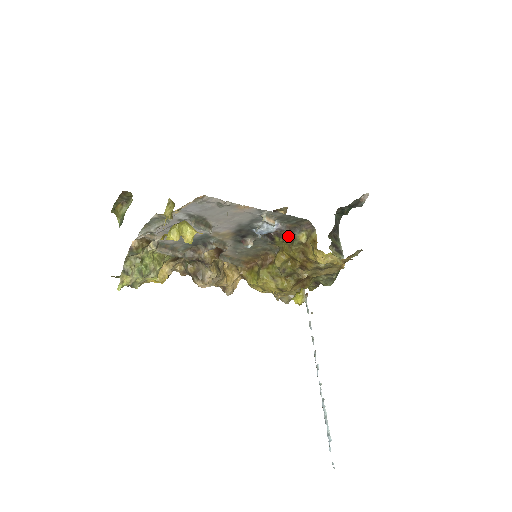
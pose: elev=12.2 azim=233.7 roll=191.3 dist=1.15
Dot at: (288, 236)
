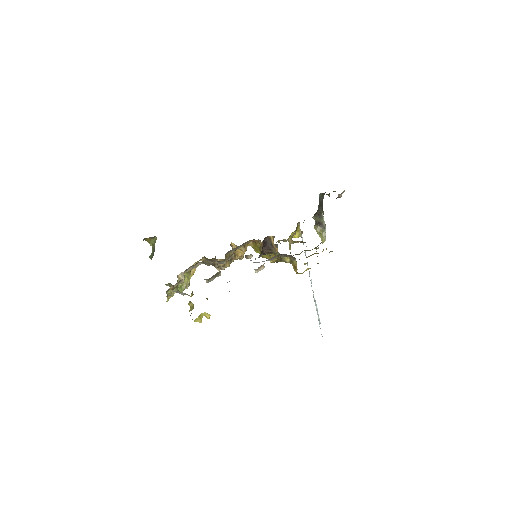
Dot at: (277, 253)
